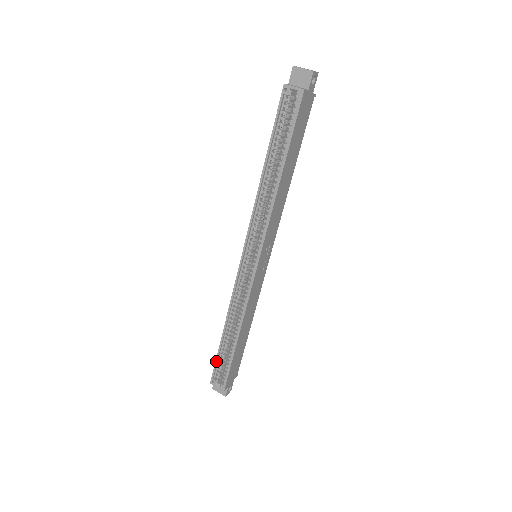
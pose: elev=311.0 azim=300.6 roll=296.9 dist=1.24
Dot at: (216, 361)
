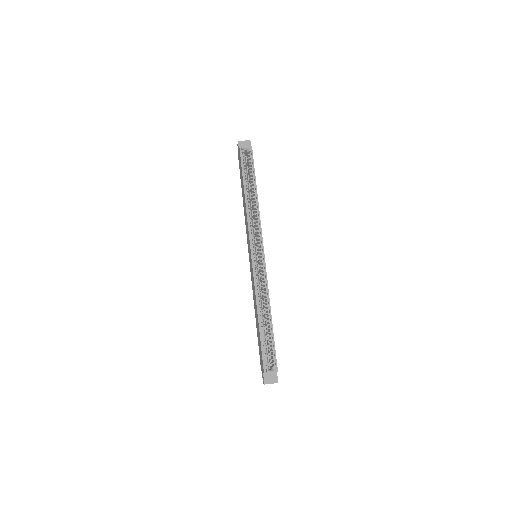
Dot at: (262, 348)
